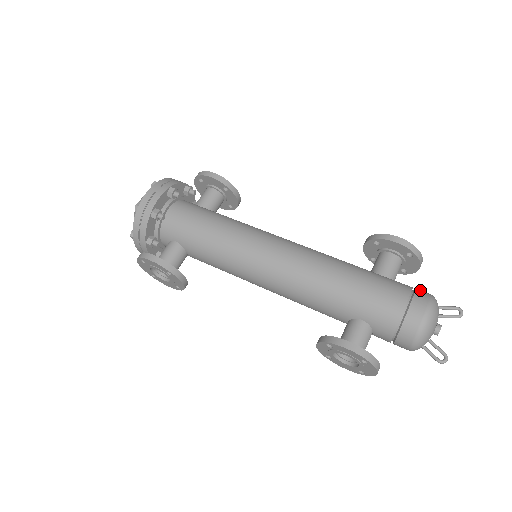
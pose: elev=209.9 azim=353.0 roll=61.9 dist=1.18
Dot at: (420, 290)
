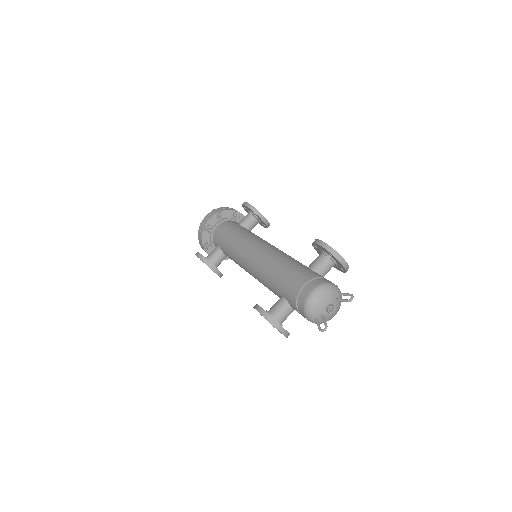
Dot at: (325, 279)
